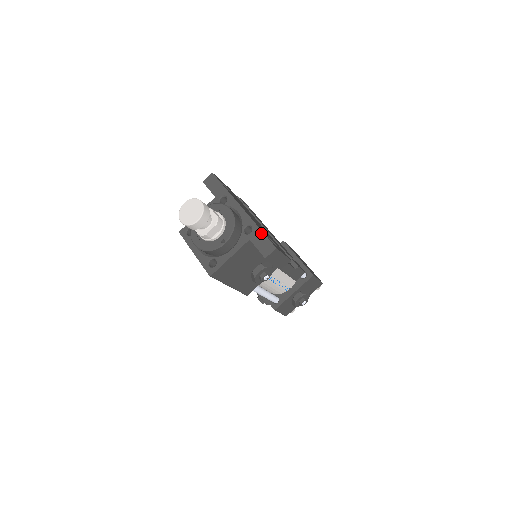
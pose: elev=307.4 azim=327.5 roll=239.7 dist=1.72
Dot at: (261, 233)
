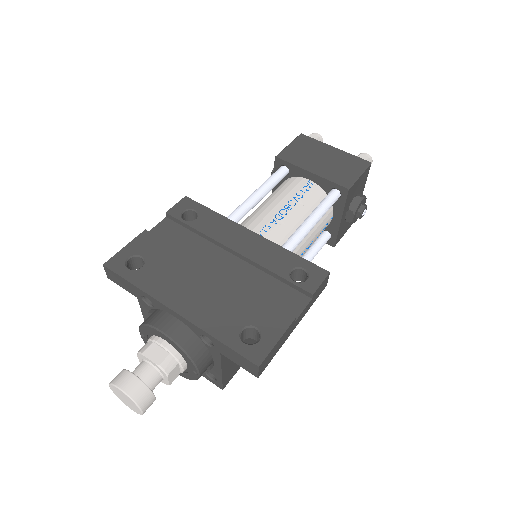
Dot at: (224, 347)
